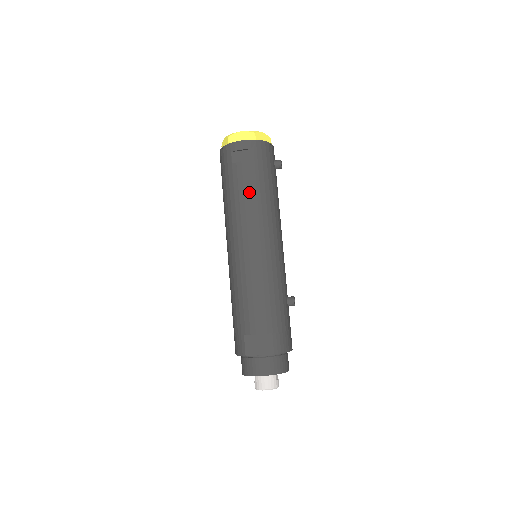
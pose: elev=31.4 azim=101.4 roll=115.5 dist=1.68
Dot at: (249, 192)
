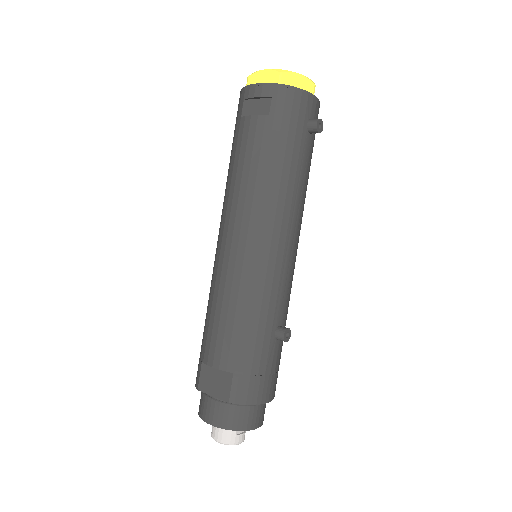
Dot at: (250, 163)
